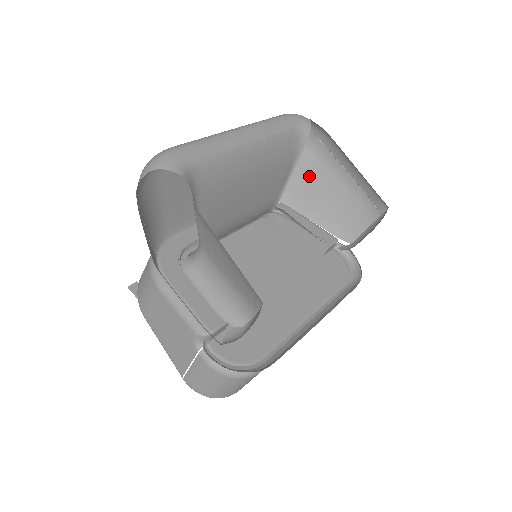
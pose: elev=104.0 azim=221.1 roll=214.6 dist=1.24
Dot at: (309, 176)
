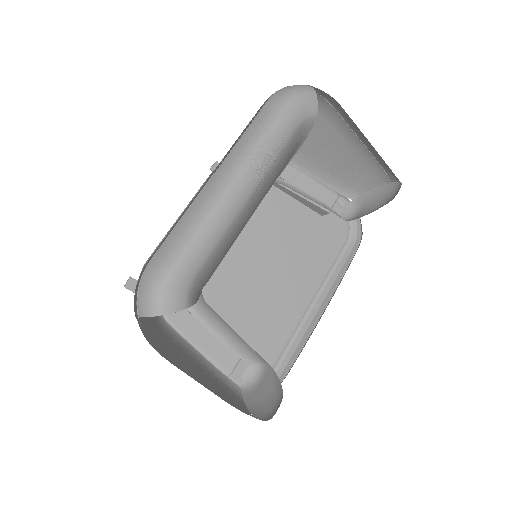
Dot at: occluded
